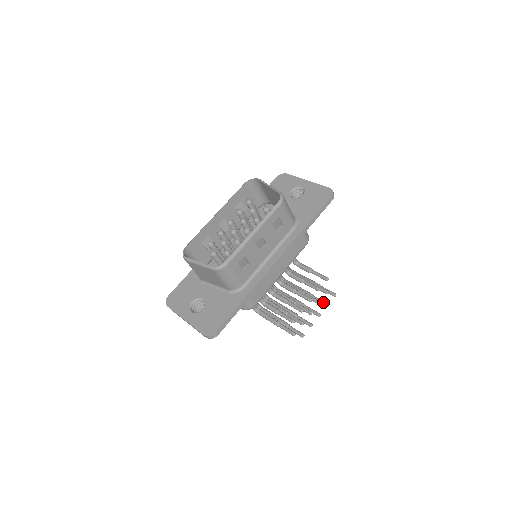
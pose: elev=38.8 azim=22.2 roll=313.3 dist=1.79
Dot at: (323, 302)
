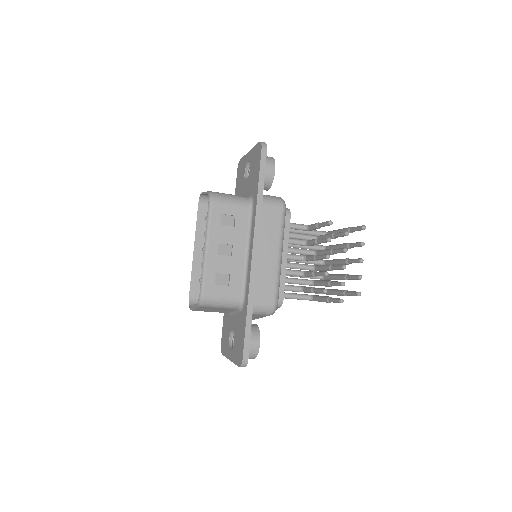
Dot at: (357, 244)
